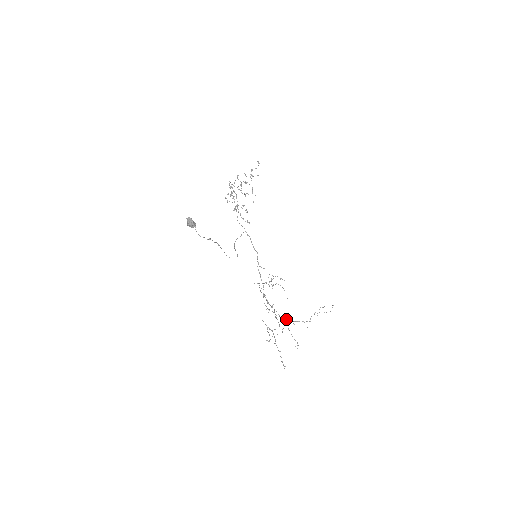
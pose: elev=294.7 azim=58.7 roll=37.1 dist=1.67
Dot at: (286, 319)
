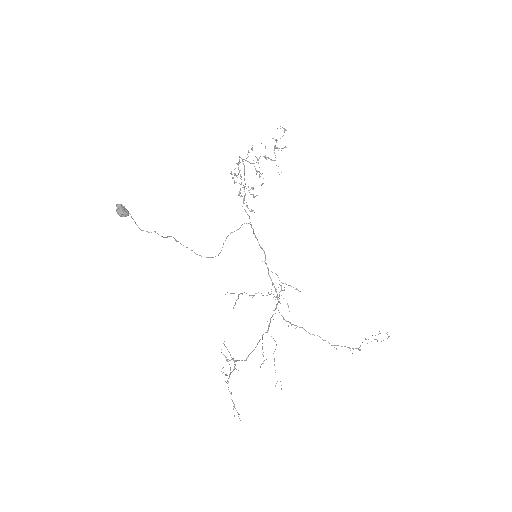
Dot at: (325, 340)
